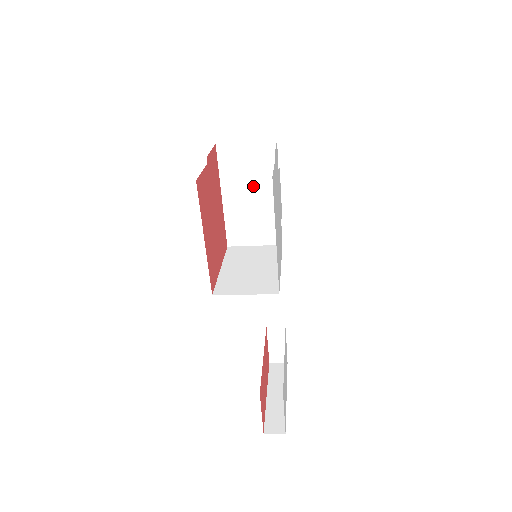
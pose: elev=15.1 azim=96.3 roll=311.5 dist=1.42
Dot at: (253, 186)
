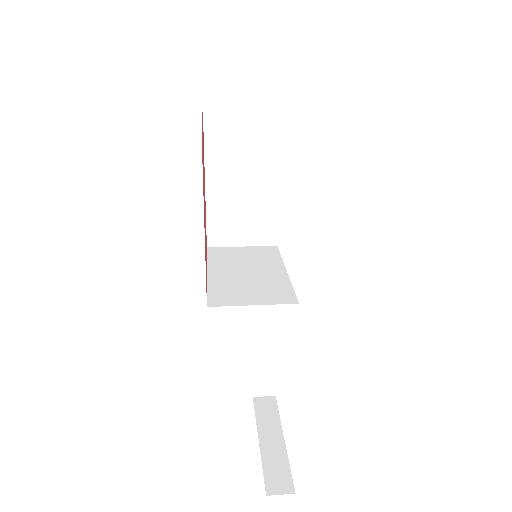
Dot at: (247, 168)
